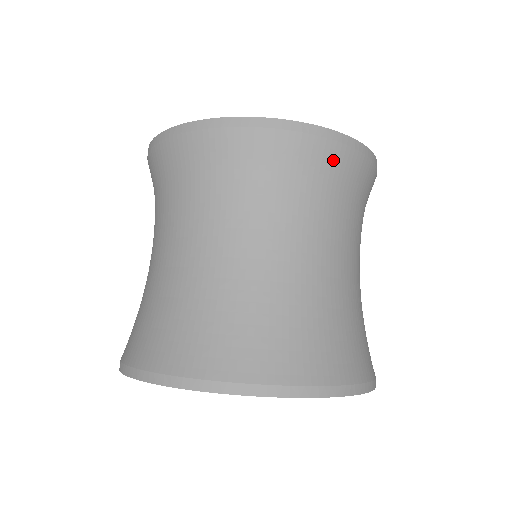
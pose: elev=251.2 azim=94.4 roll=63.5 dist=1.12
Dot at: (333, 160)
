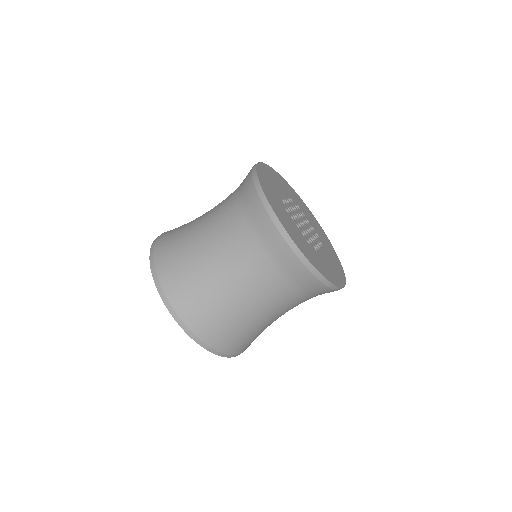
Dot at: (299, 273)
